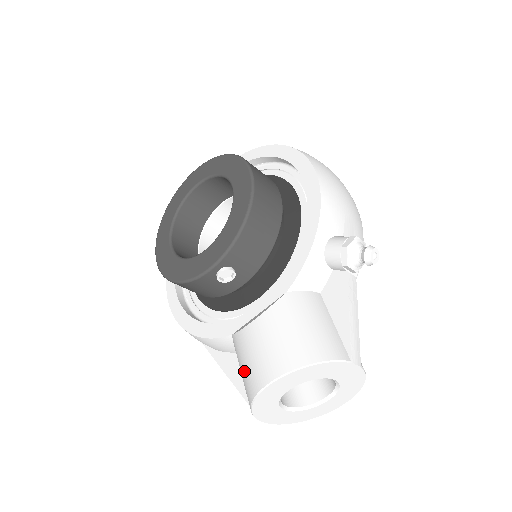
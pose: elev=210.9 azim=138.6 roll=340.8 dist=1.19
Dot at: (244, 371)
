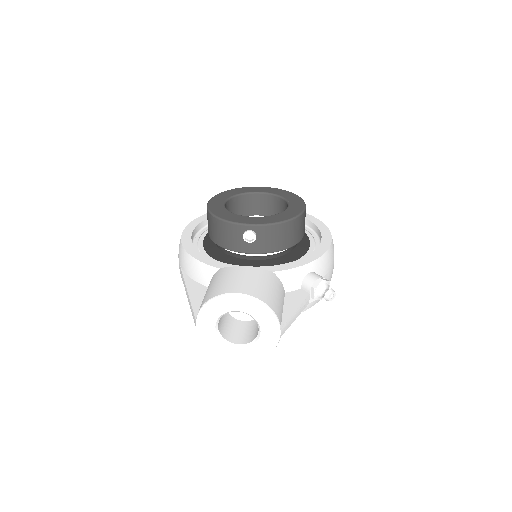
Dot at: (218, 284)
